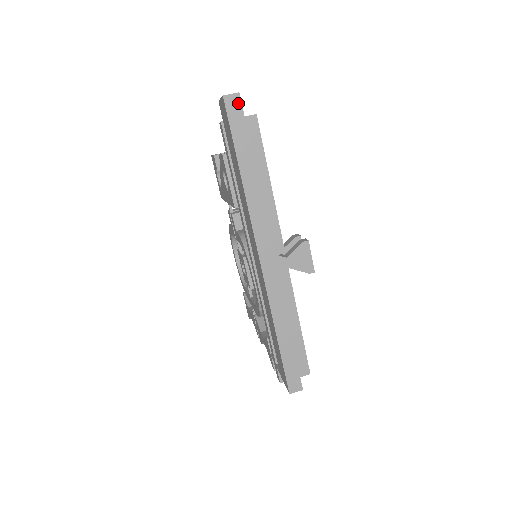
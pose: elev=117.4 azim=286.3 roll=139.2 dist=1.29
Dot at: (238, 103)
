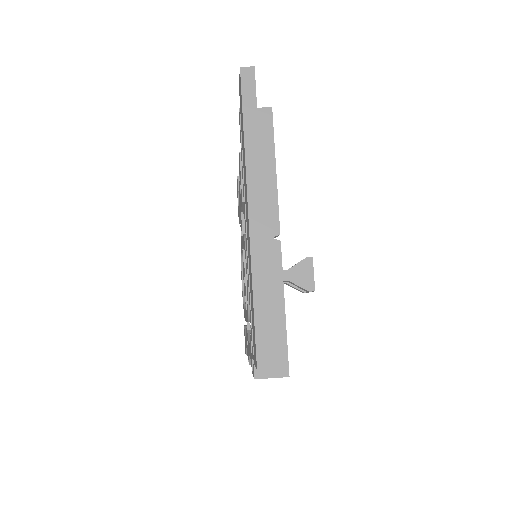
Dot at: (252, 75)
